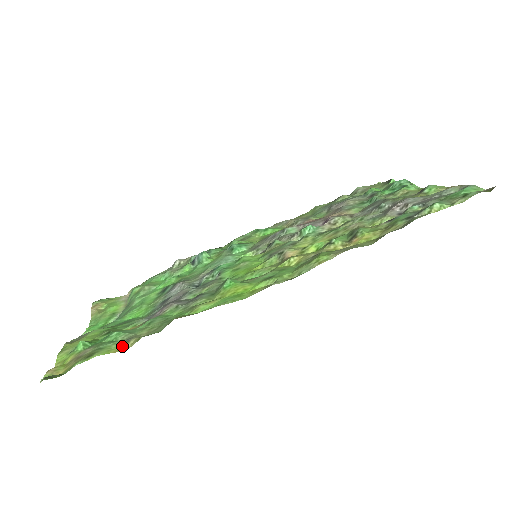
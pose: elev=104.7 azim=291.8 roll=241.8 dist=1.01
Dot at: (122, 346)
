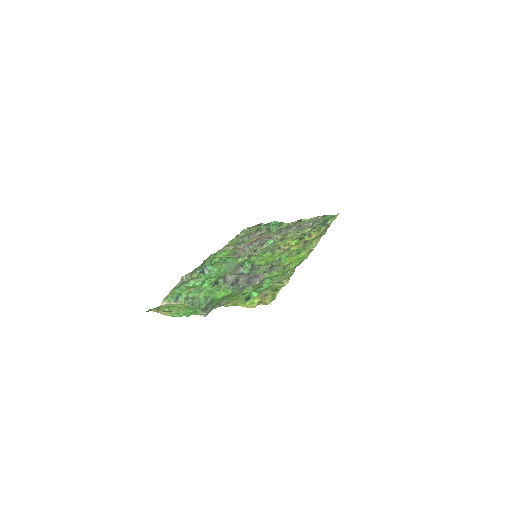
Dot at: (282, 284)
